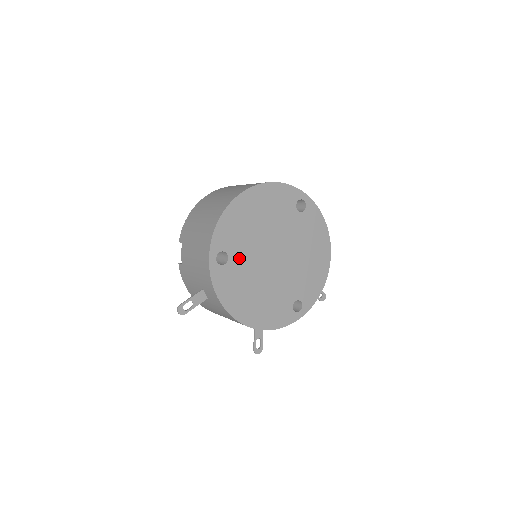
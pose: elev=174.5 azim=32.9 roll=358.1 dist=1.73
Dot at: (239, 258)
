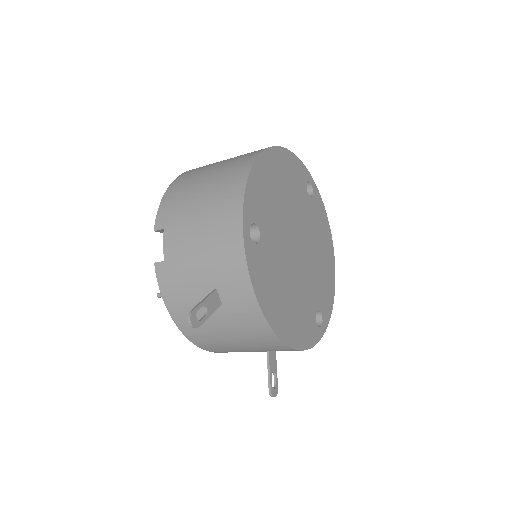
Dot at: (269, 238)
